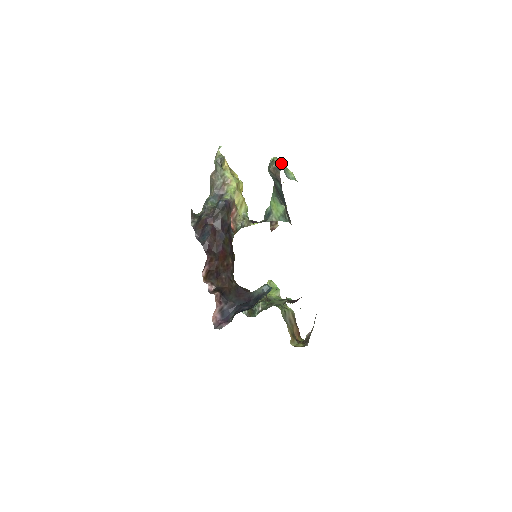
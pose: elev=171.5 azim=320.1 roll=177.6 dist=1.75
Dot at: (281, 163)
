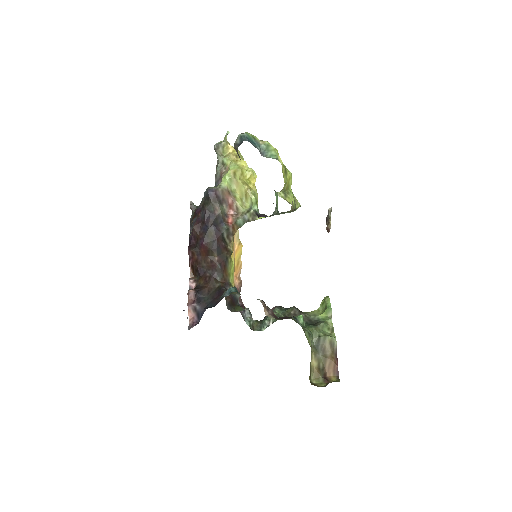
Dot at: (242, 137)
